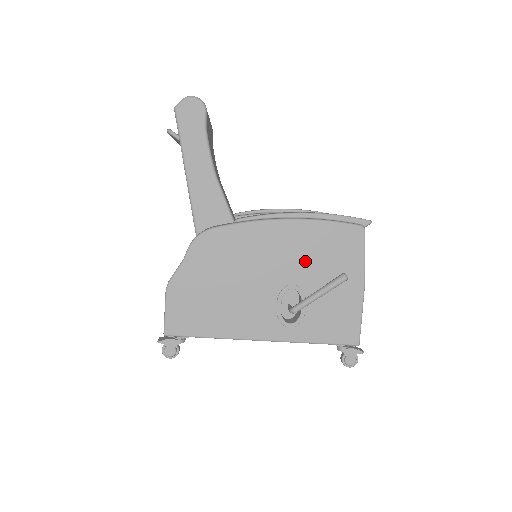
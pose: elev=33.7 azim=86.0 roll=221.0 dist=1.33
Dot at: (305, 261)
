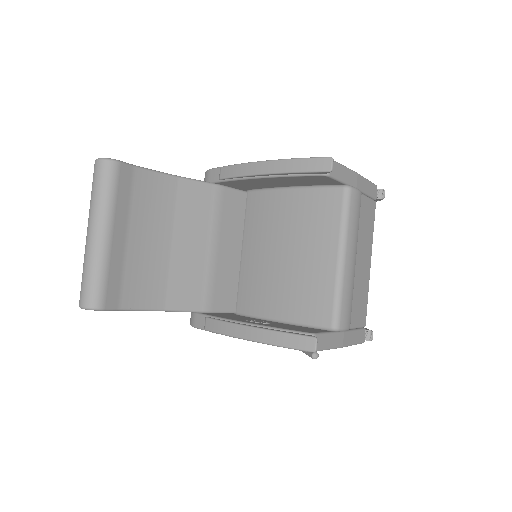
Dot at: occluded
